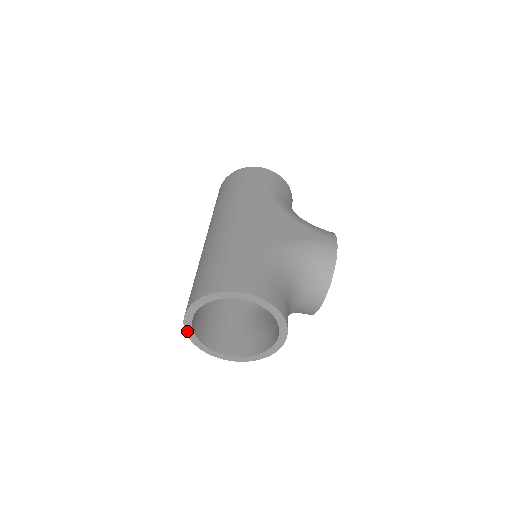
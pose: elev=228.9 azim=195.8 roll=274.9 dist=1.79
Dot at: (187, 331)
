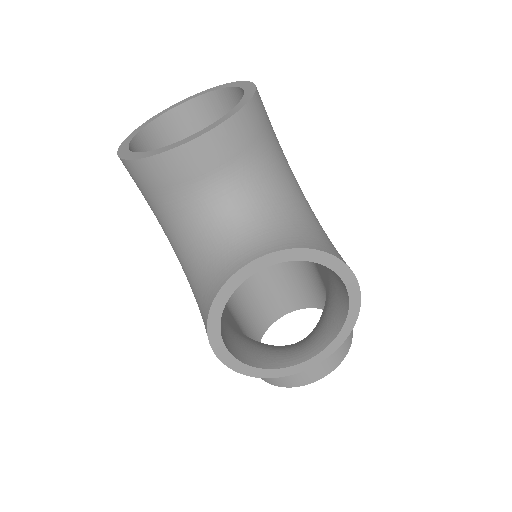
Dot at: (155, 117)
